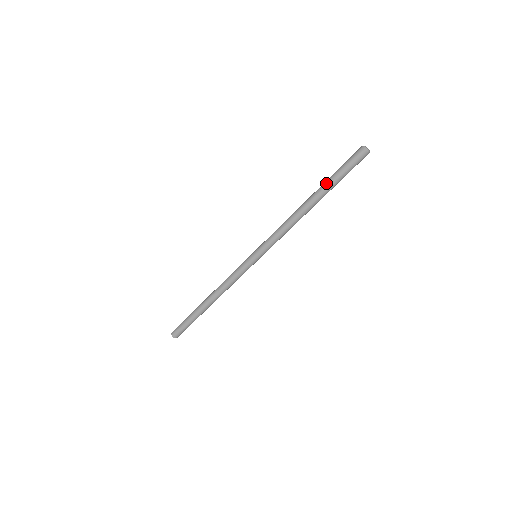
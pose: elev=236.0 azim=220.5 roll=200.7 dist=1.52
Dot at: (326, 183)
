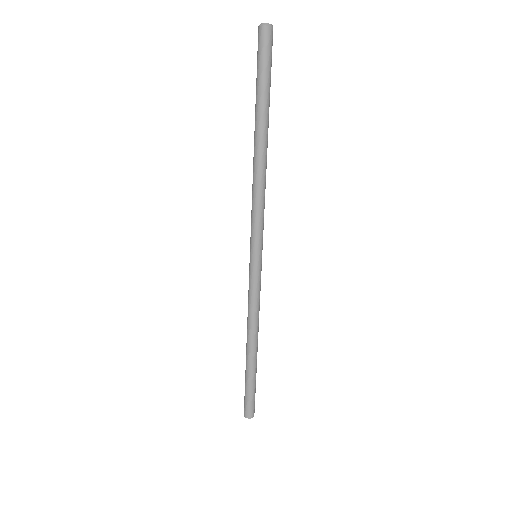
Dot at: (260, 106)
